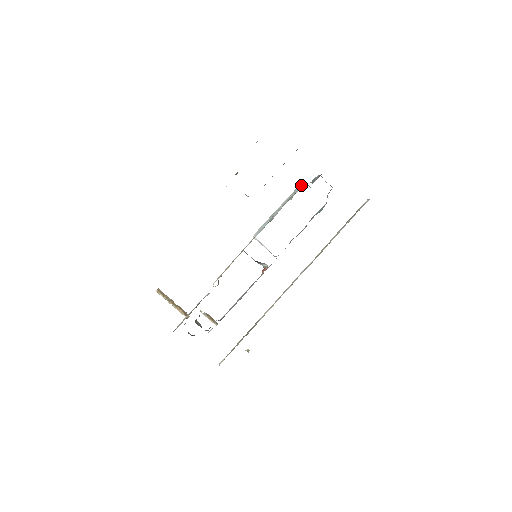
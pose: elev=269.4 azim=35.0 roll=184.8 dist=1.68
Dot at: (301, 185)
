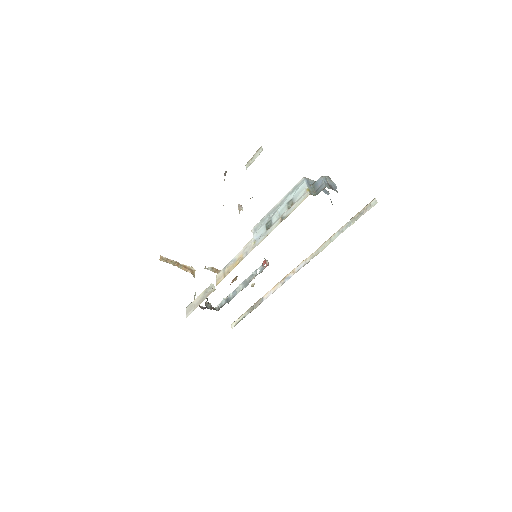
Dot at: (301, 188)
